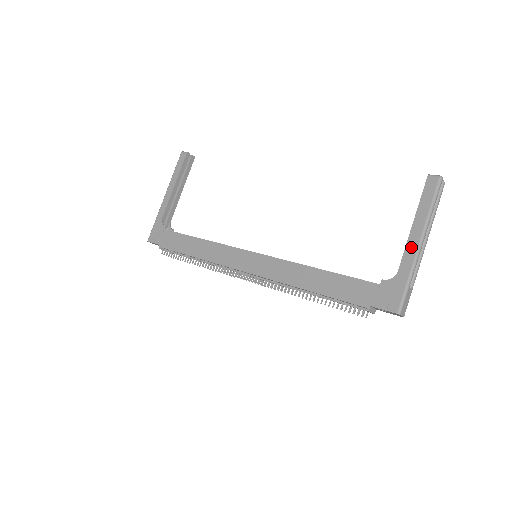
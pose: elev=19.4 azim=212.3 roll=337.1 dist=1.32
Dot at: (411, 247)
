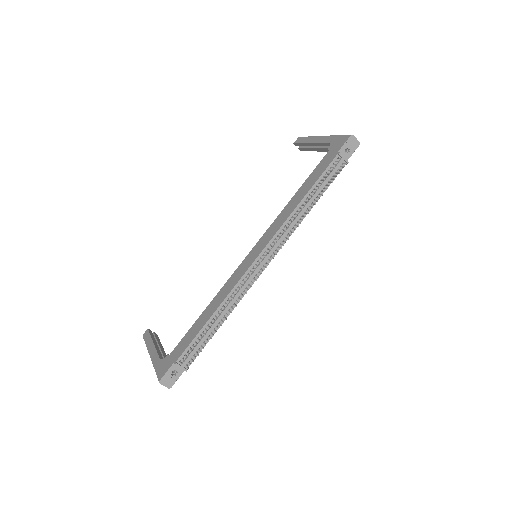
Dot at: (321, 140)
